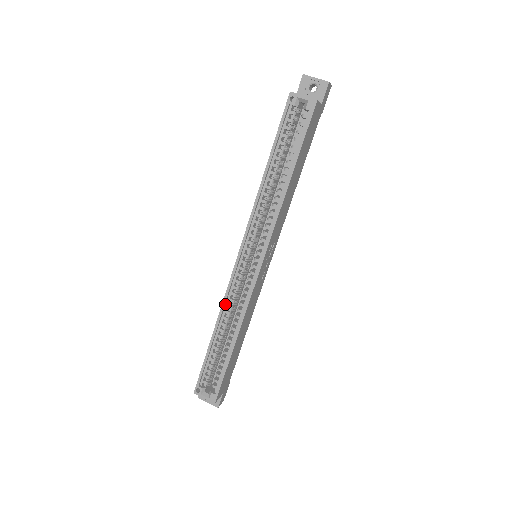
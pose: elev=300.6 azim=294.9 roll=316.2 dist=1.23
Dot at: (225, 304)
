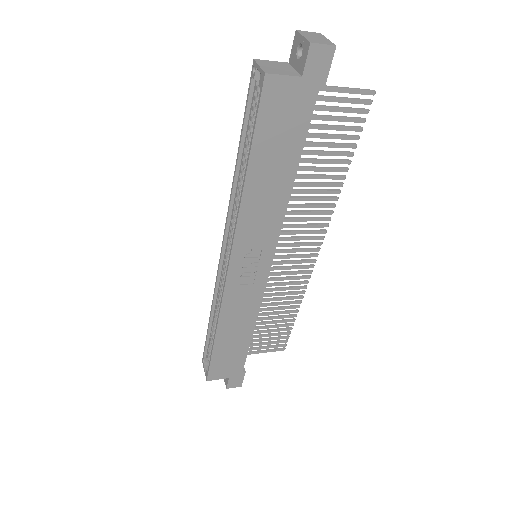
Dot at: (217, 293)
